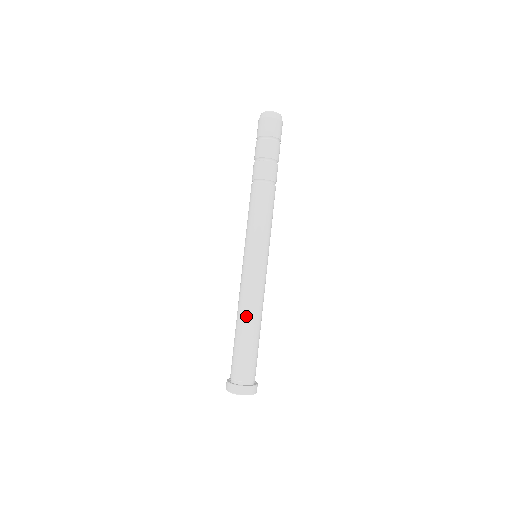
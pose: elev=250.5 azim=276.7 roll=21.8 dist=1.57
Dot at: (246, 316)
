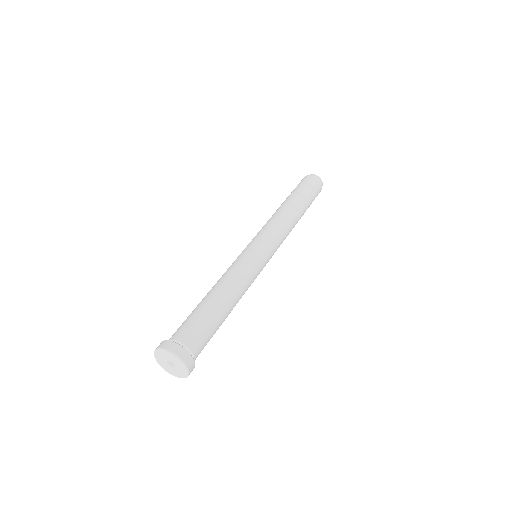
Dot at: (232, 293)
